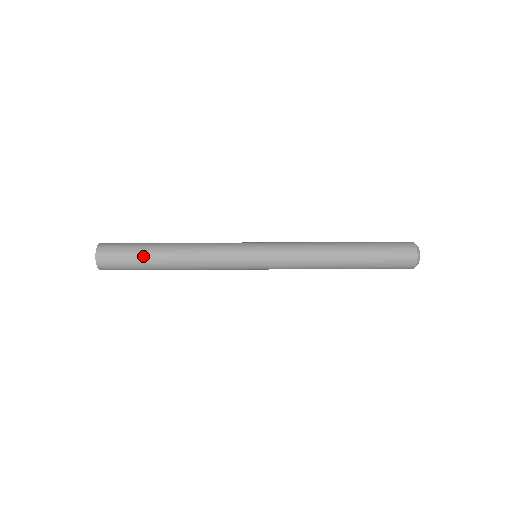
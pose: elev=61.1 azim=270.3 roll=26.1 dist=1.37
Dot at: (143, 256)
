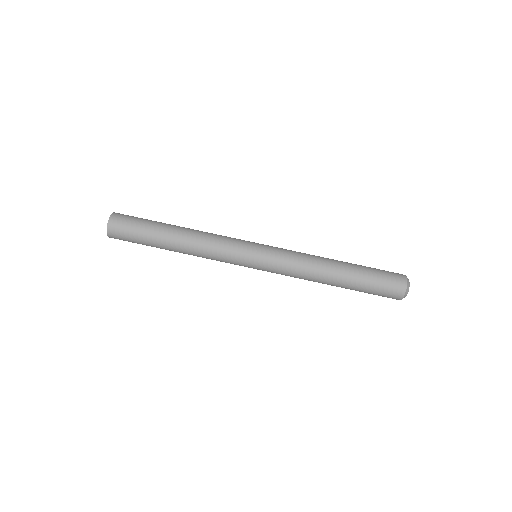
Dot at: (153, 226)
